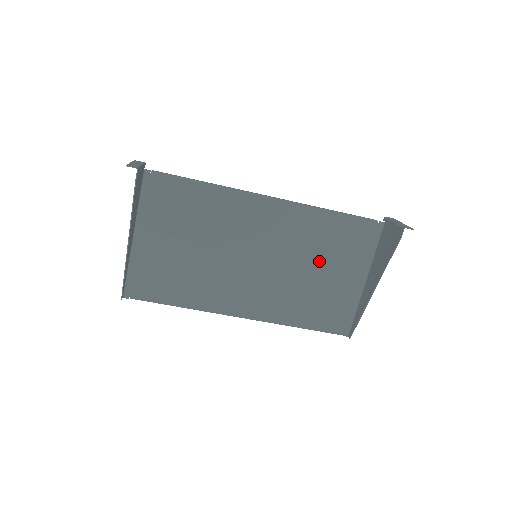
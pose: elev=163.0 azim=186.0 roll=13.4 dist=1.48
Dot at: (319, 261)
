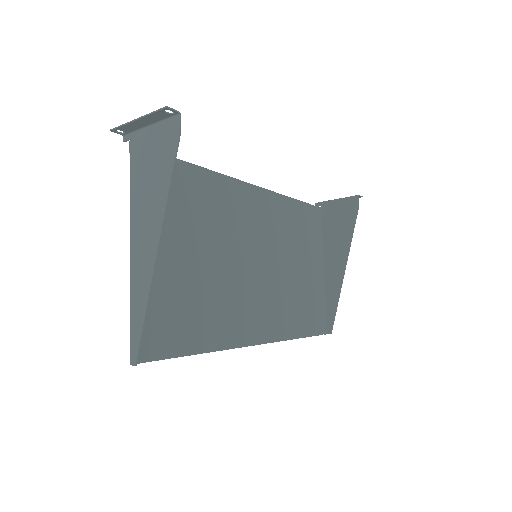
Dot at: (295, 254)
